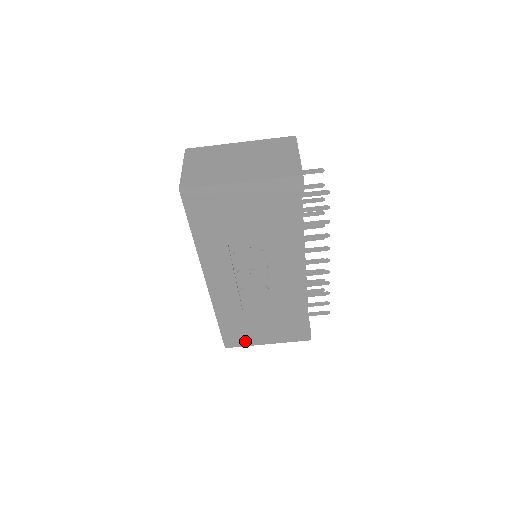
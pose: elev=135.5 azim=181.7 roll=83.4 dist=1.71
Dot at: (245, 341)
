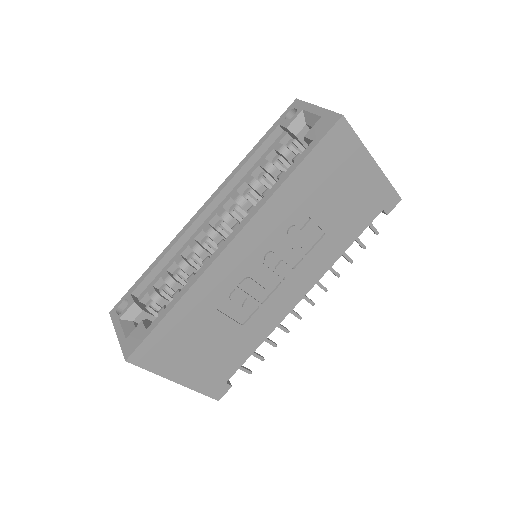
Dot at: (160, 362)
